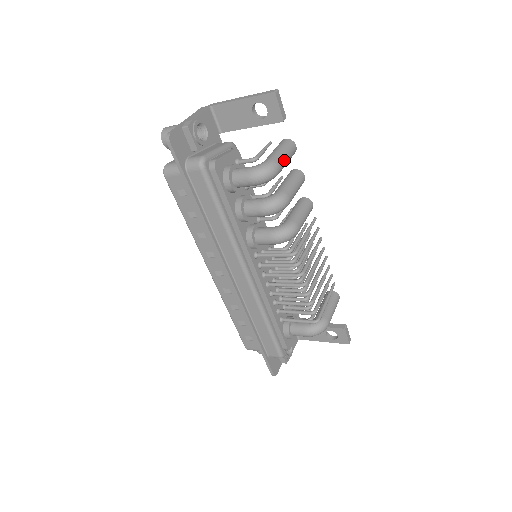
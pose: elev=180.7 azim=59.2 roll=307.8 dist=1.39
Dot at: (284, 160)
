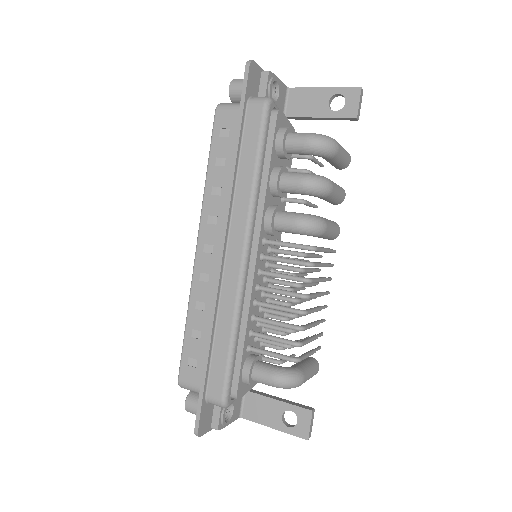
Dot at: (342, 152)
